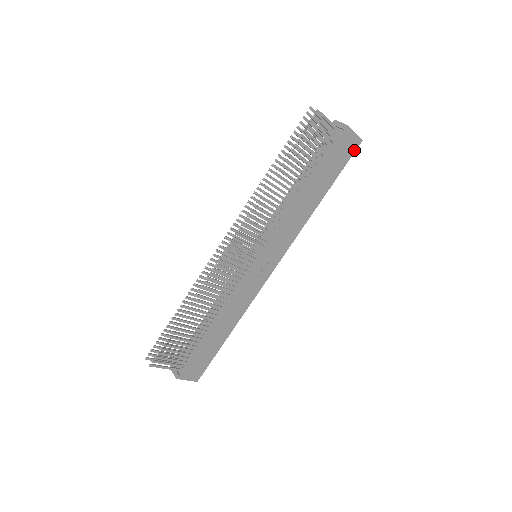
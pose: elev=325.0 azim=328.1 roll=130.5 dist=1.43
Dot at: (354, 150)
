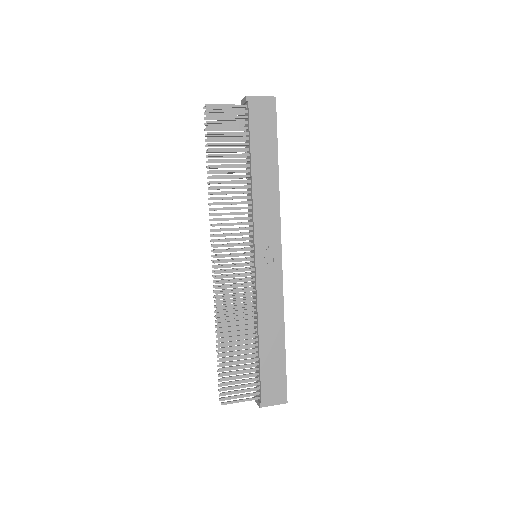
Dot at: (274, 110)
